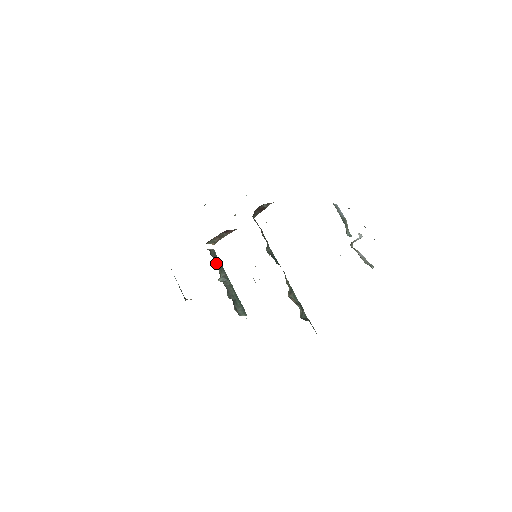
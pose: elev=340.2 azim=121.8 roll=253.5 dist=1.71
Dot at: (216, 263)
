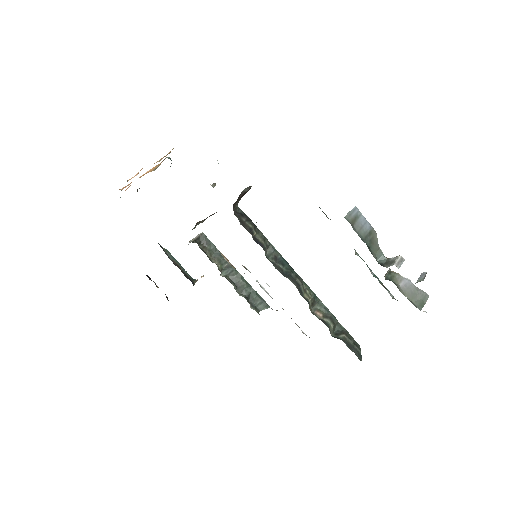
Dot at: (211, 253)
